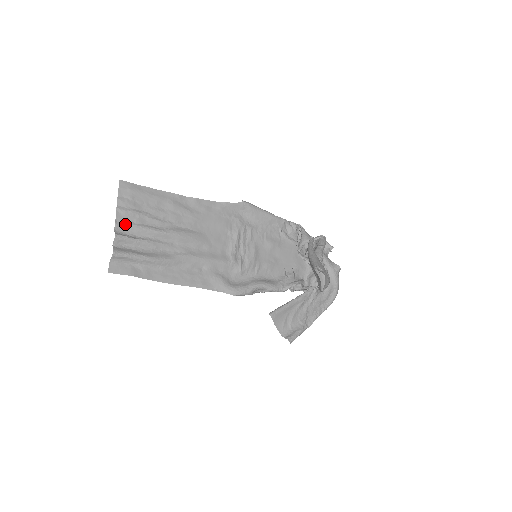
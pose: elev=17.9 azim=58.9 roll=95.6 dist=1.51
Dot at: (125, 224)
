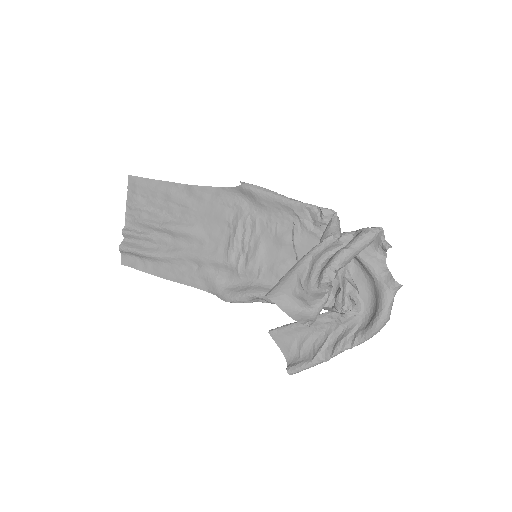
Dot at: (133, 219)
